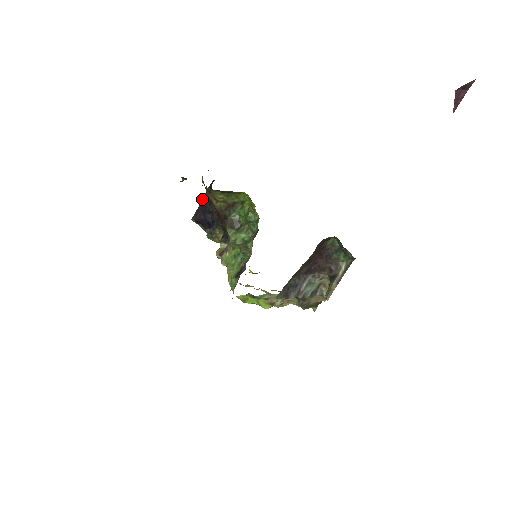
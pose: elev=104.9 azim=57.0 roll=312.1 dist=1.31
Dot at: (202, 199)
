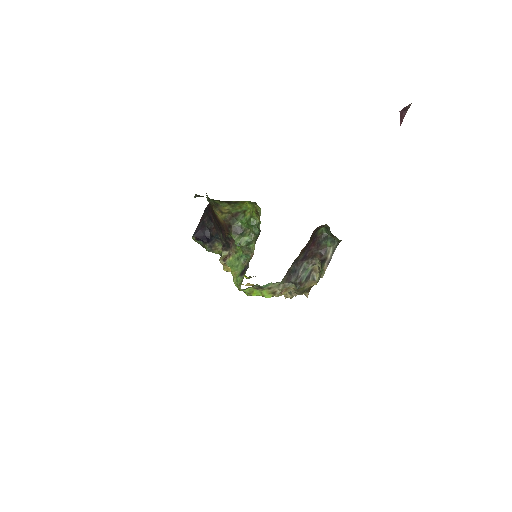
Dot at: (200, 219)
